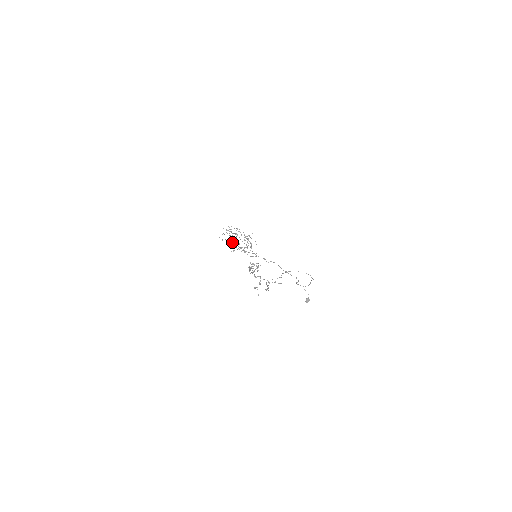
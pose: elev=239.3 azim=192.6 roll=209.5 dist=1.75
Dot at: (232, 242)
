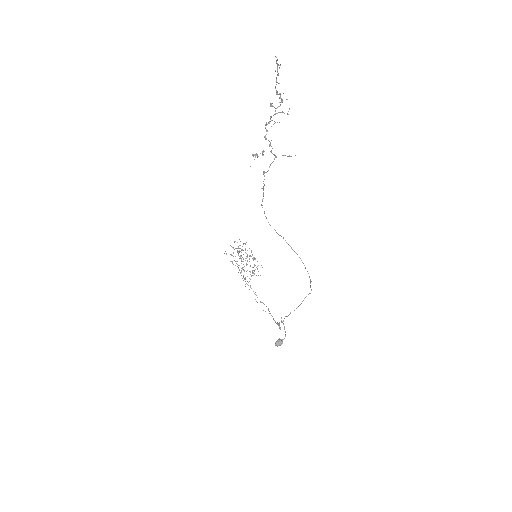
Dot at: occluded
